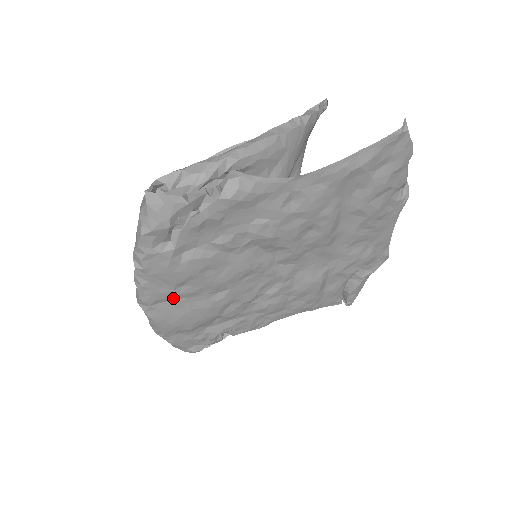
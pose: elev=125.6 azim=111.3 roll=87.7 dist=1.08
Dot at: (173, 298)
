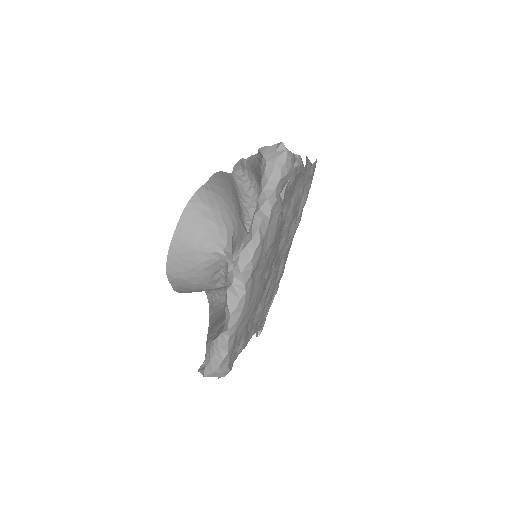
Dot at: (259, 268)
